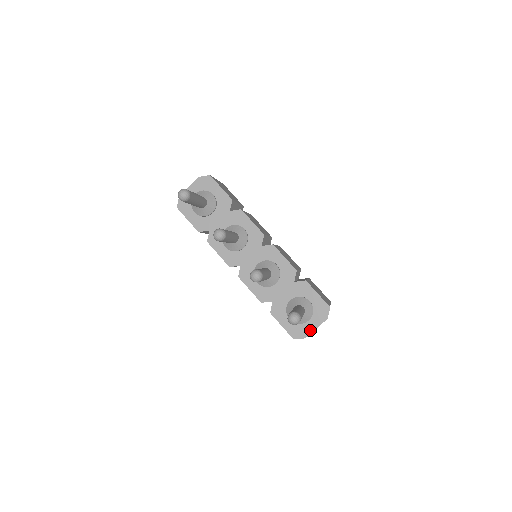
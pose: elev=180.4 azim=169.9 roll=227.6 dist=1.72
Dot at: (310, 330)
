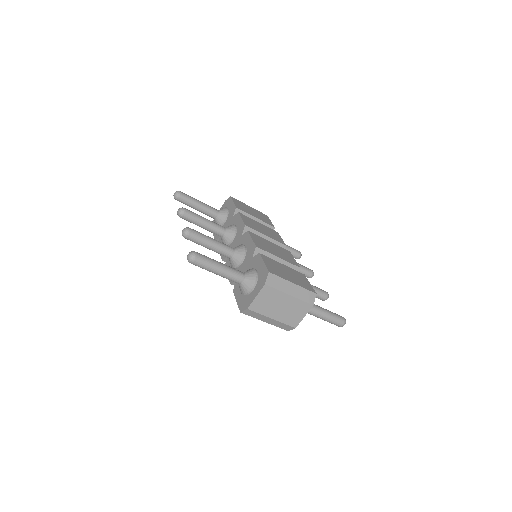
Dot at: (252, 299)
